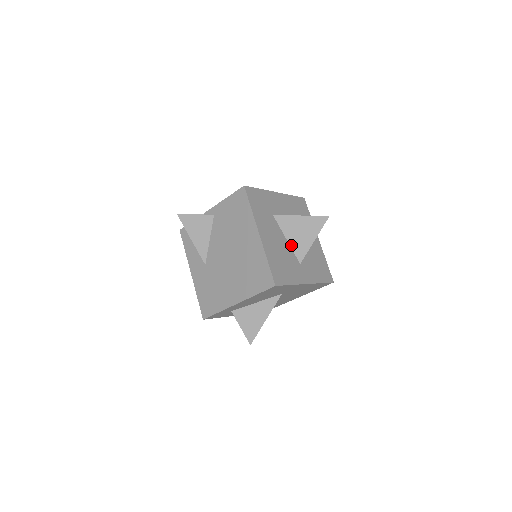
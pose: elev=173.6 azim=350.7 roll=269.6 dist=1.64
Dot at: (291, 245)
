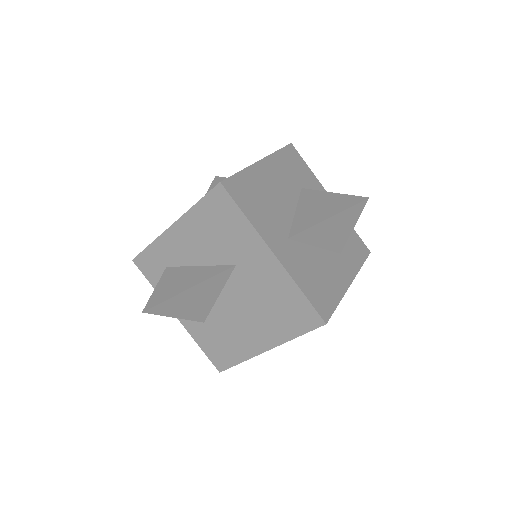
Dot at: (295, 217)
